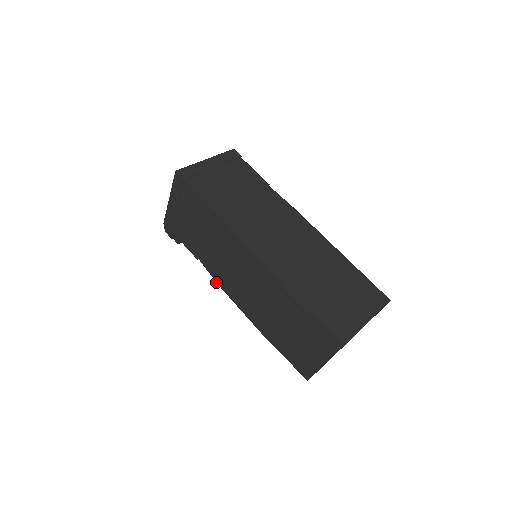
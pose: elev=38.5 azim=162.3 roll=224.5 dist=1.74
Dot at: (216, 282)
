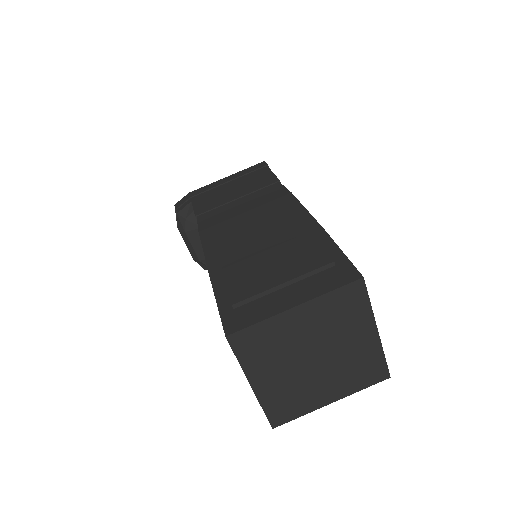
Dot at: (198, 230)
